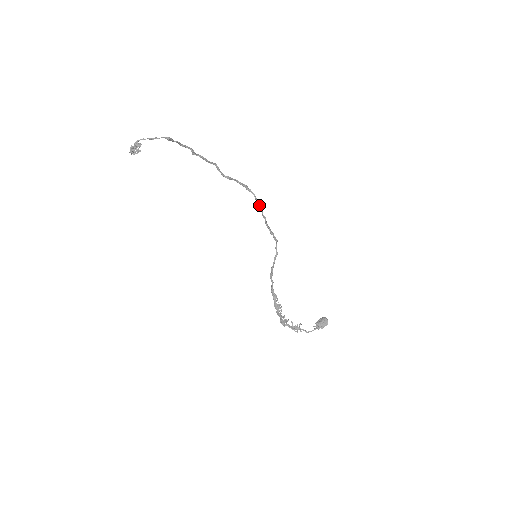
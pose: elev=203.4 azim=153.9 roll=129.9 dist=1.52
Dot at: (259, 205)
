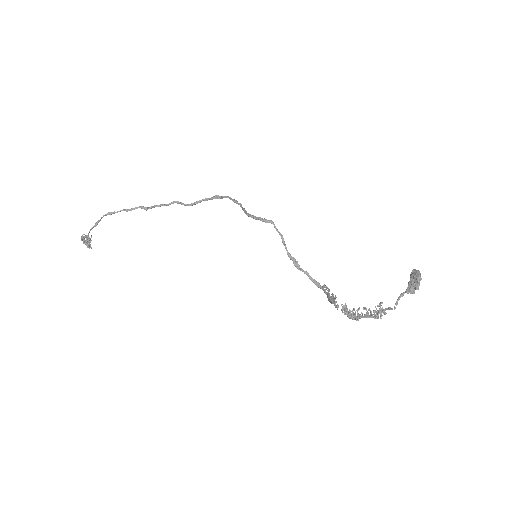
Dot at: (235, 202)
